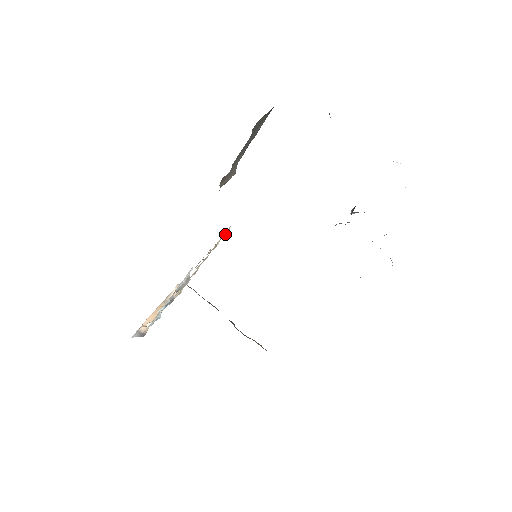
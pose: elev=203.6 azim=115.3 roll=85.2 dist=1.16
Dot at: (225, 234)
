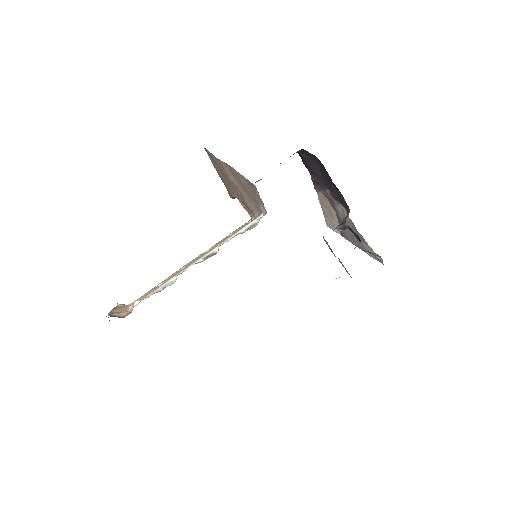
Dot at: occluded
